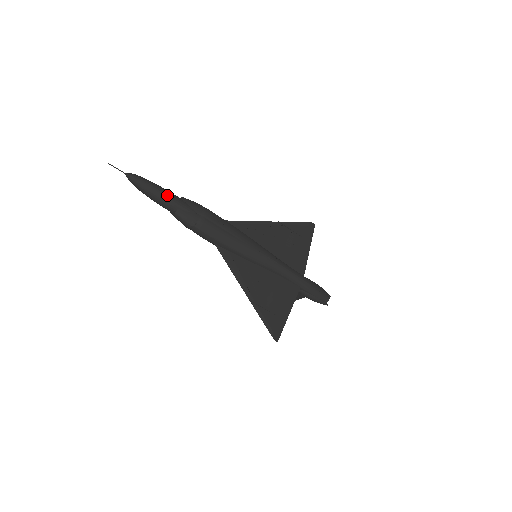
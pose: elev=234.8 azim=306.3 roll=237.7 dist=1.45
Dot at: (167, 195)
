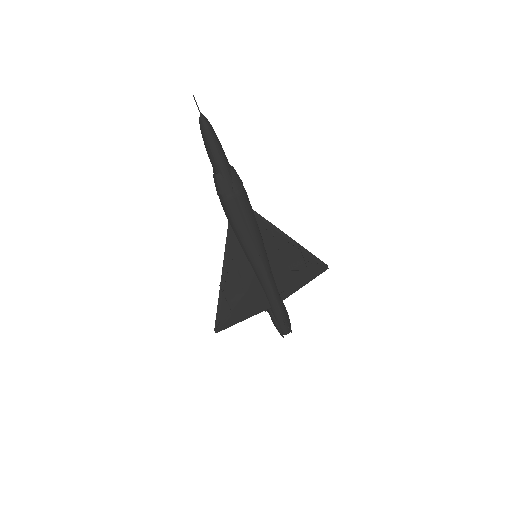
Dot at: (220, 156)
